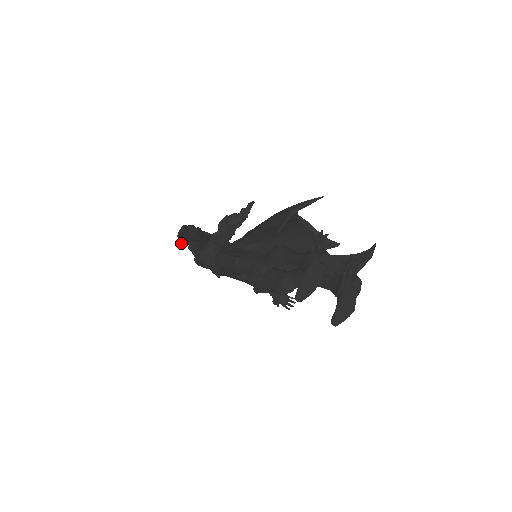
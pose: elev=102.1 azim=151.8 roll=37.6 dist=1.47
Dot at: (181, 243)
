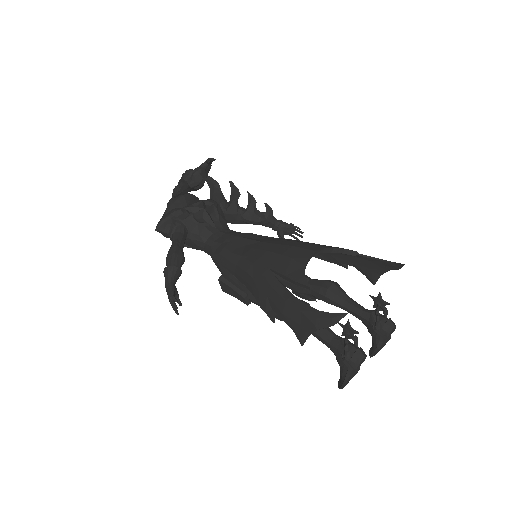
Dot at: occluded
